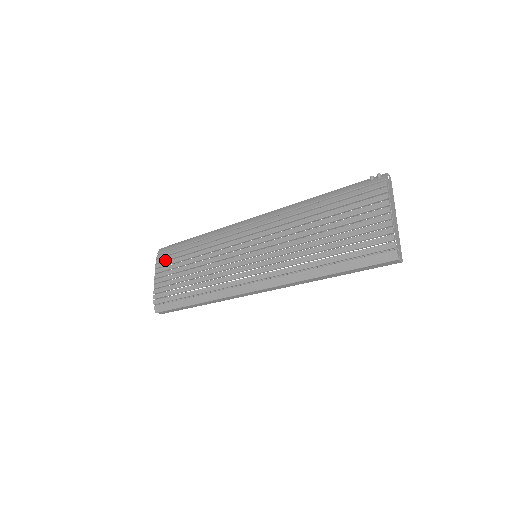
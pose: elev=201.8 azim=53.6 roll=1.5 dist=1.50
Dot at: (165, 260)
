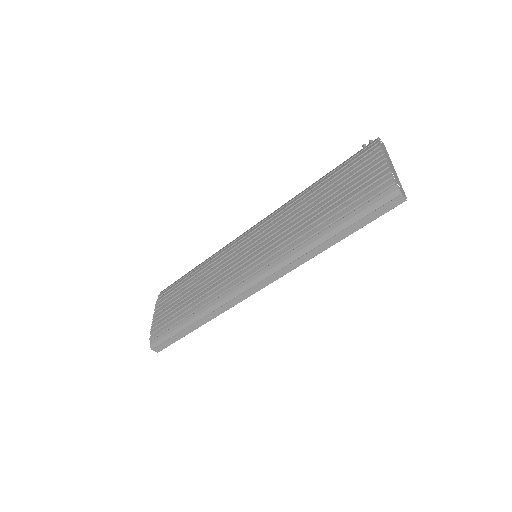
Dot at: (166, 295)
